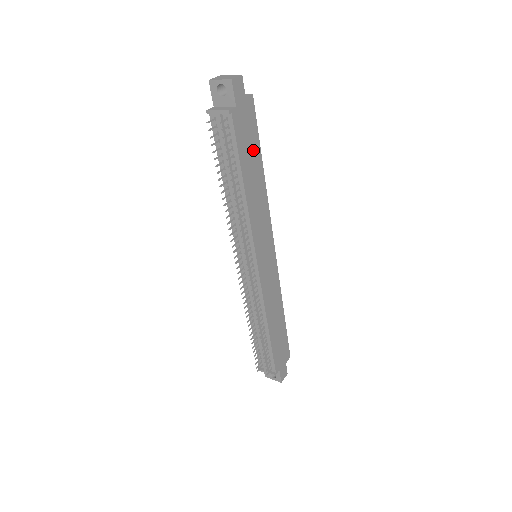
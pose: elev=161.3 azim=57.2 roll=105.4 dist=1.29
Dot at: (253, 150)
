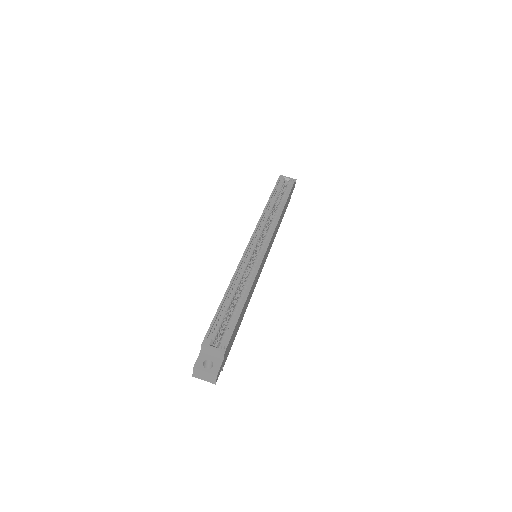
Dot at: (238, 323)
